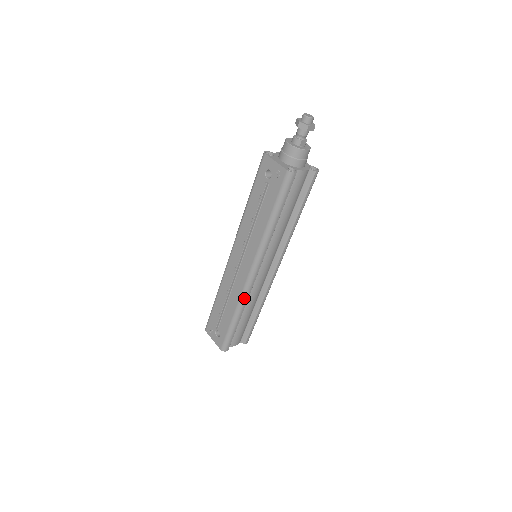
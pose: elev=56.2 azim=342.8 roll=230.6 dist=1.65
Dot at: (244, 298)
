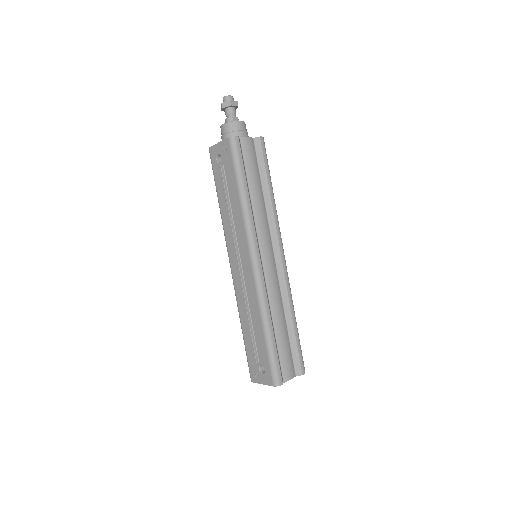
Dot at: (262, 298)
